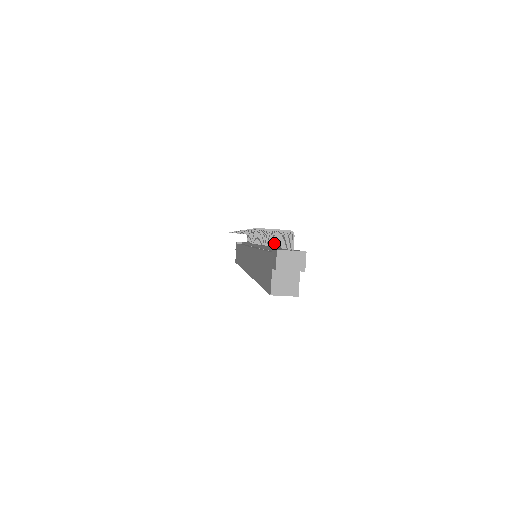
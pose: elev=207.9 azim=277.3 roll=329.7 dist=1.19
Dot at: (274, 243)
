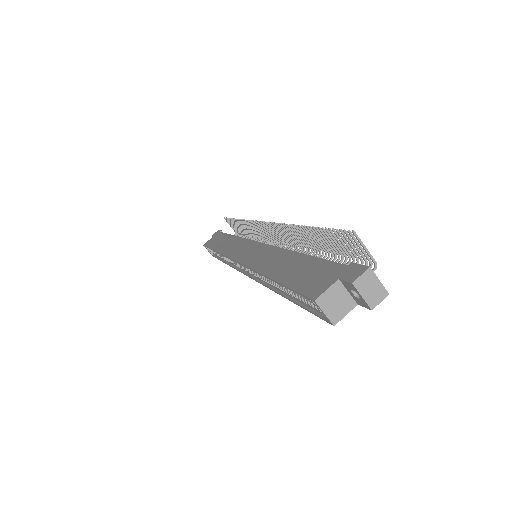
Dot at: occluded
